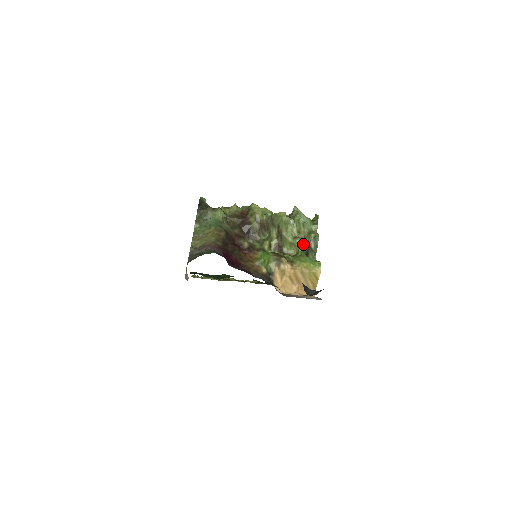
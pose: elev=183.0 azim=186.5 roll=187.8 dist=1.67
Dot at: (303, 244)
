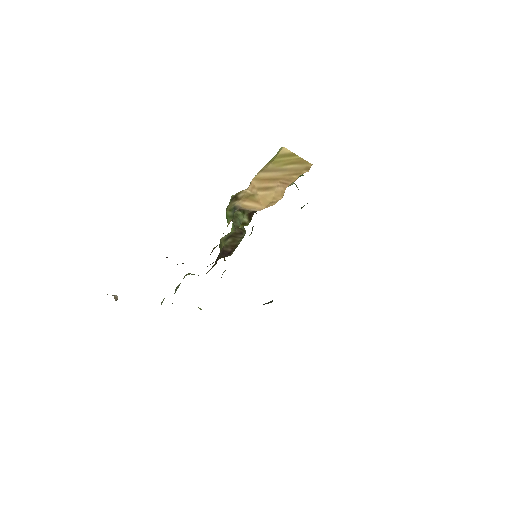
Dot at: occluded
